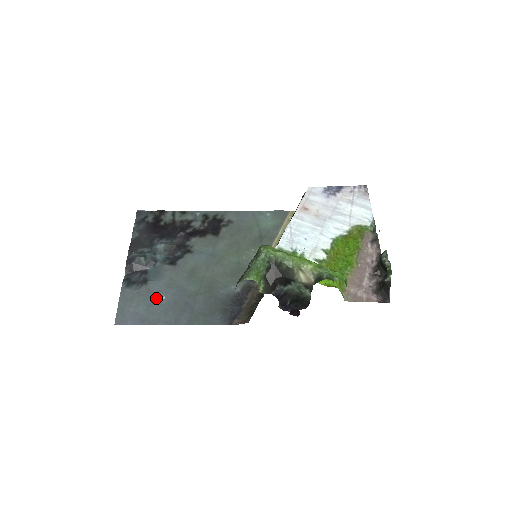
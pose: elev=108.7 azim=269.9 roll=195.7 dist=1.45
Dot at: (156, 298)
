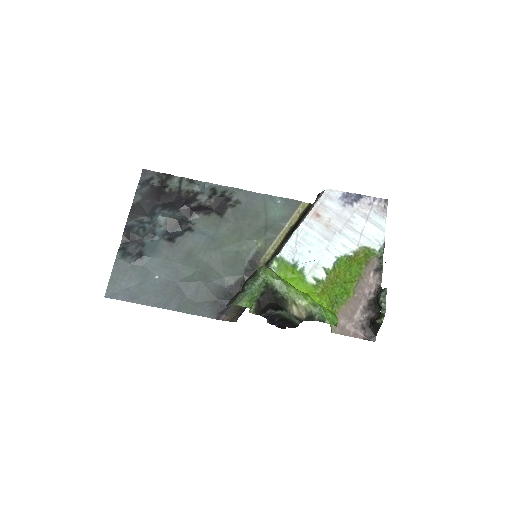
Dot at: (149, 276)
